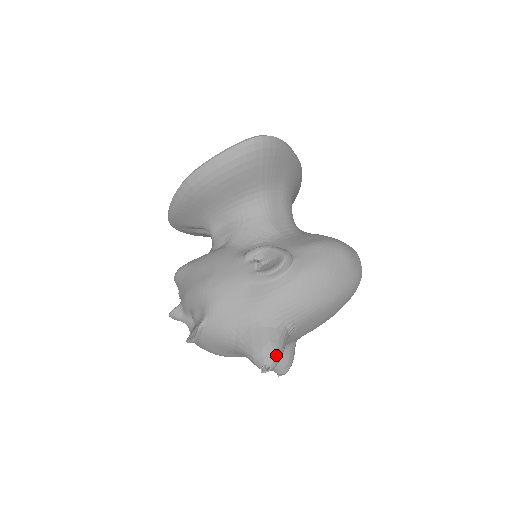
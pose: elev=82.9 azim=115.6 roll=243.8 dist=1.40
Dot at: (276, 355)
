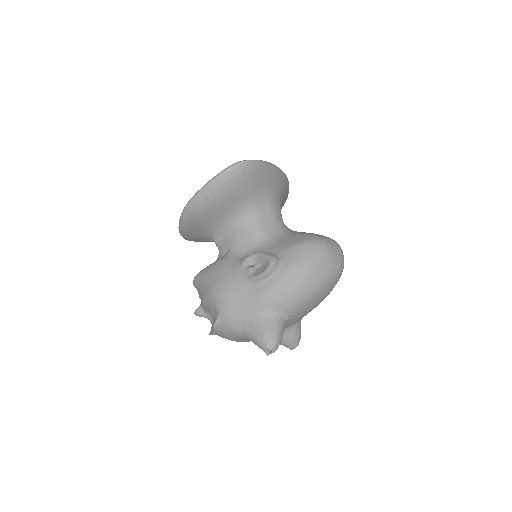
Dot at: (275, 340)
